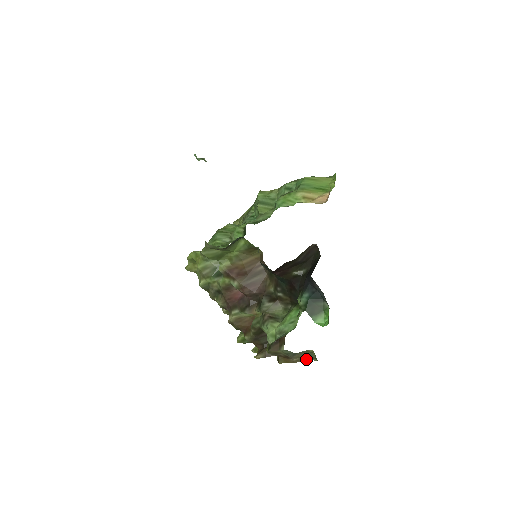
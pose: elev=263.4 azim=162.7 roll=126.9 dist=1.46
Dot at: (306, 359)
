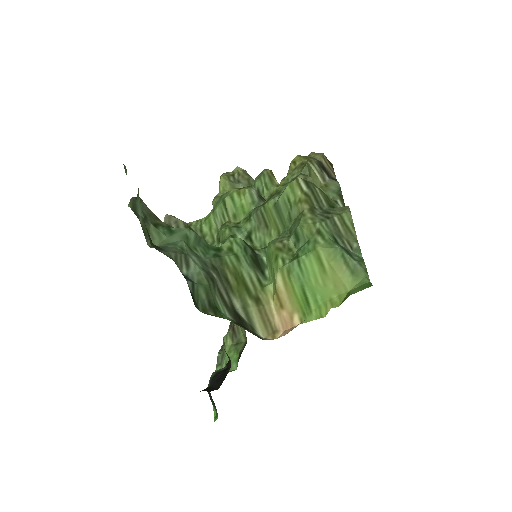
Dot at: occluded
